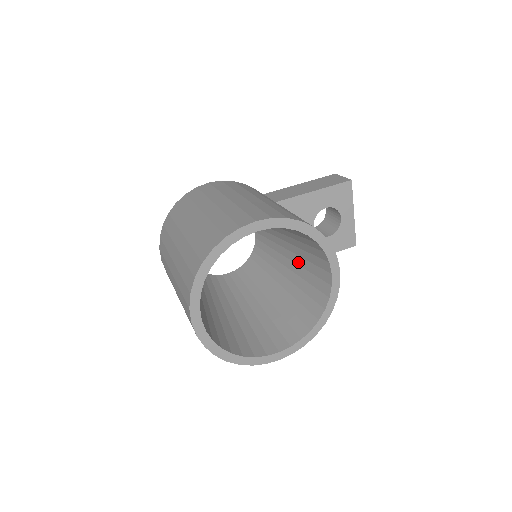
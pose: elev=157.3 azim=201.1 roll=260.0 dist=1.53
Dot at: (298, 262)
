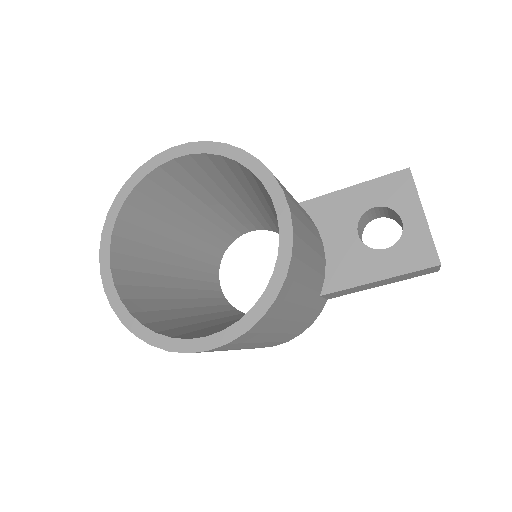
Dot at: occluded
